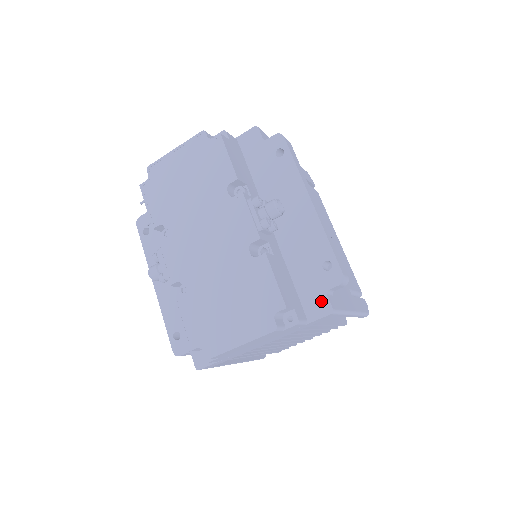
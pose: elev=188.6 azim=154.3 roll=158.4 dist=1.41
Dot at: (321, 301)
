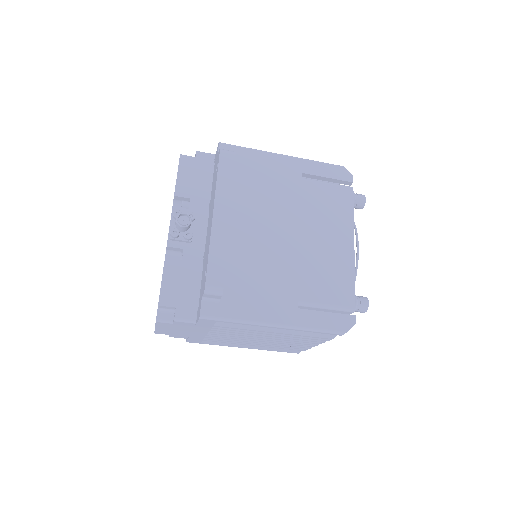
Dot at: (200, 306)
